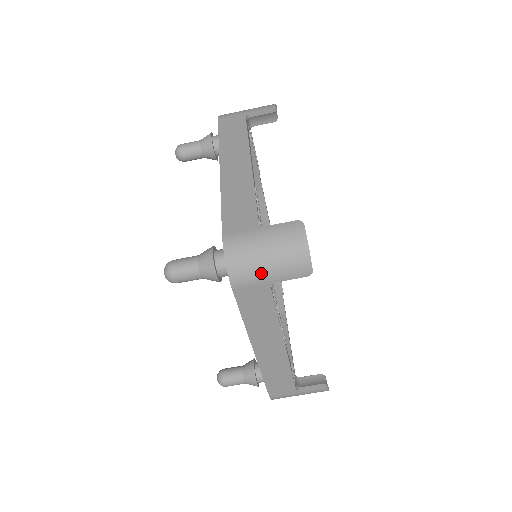
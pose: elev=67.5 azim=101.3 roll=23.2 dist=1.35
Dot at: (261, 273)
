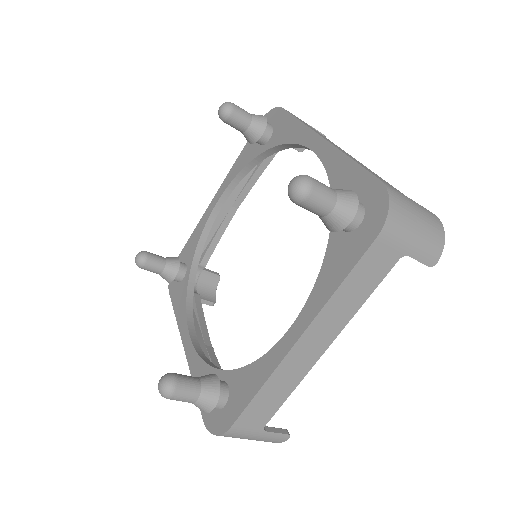
Dot at: occluded
